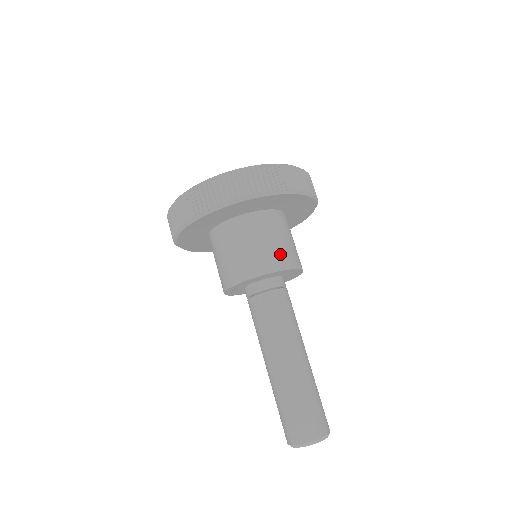
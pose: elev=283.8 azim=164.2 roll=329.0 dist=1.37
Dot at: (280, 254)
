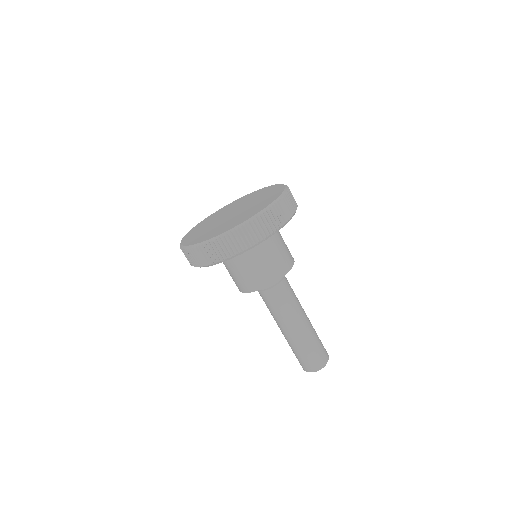
Dot at: (289, 252)
